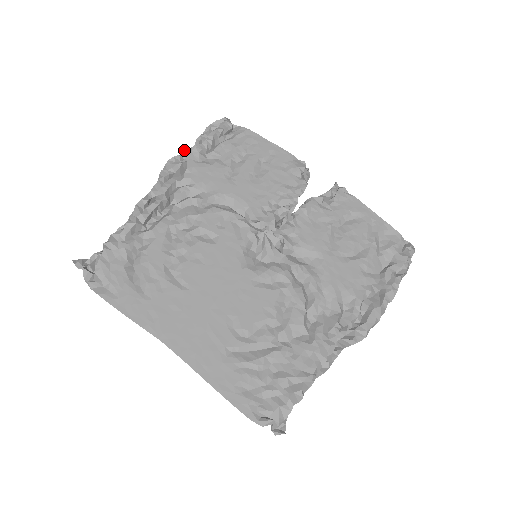
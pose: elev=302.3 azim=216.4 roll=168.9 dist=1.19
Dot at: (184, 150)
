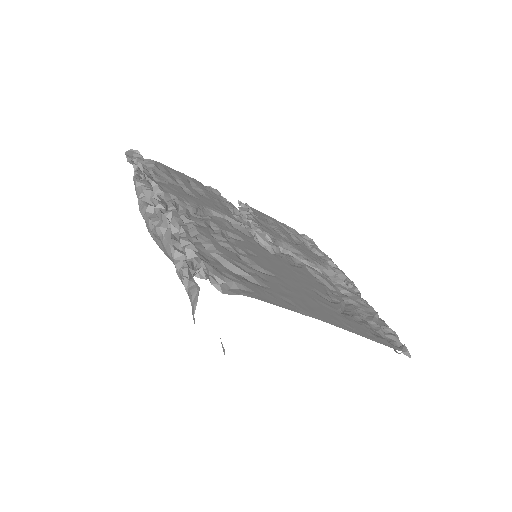
Dot at: (135, 171)
